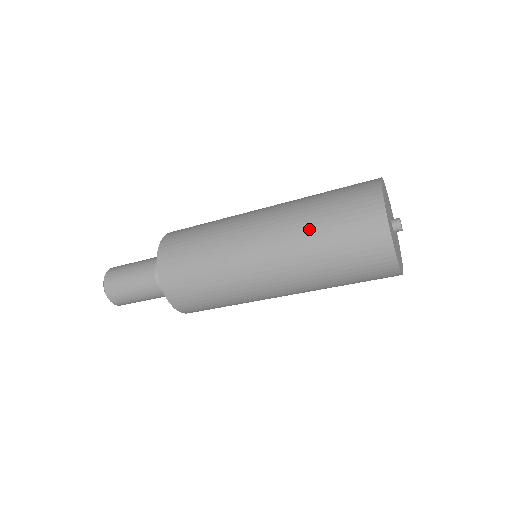
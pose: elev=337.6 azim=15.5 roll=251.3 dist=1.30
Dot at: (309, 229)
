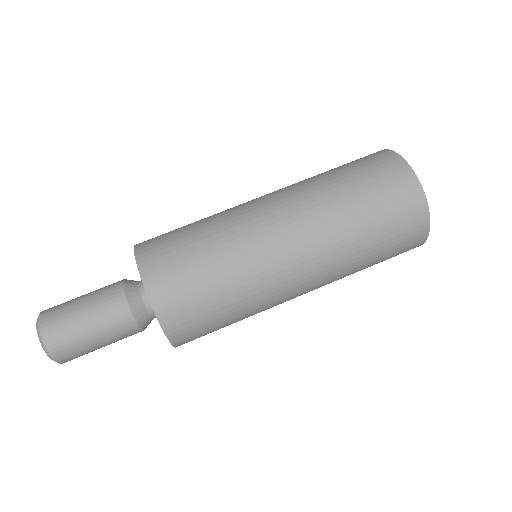
Dot at: (319, 177)
